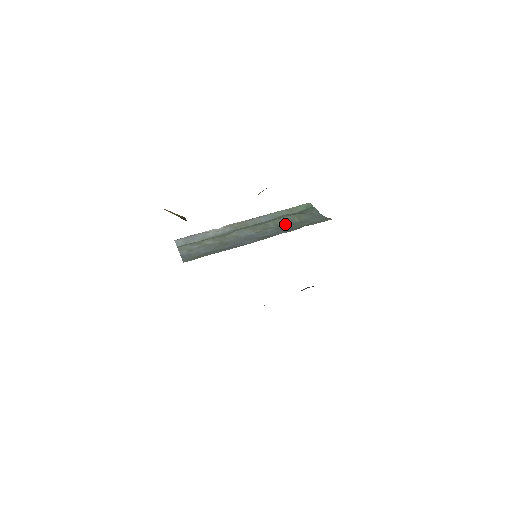
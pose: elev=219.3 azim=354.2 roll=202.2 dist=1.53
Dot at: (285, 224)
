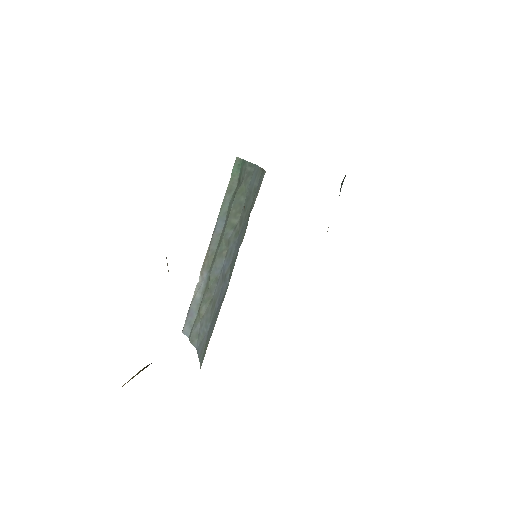
Dot at: (238, 217)
